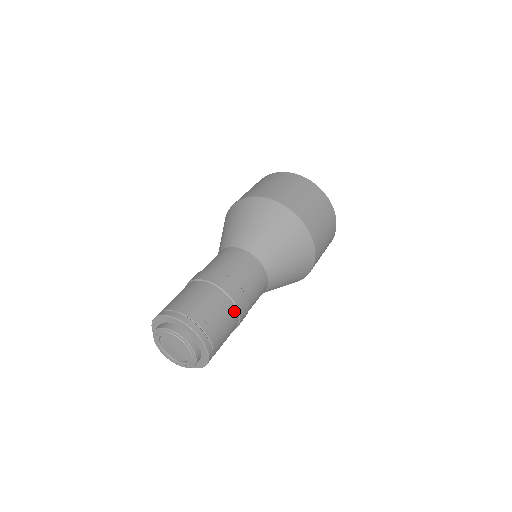
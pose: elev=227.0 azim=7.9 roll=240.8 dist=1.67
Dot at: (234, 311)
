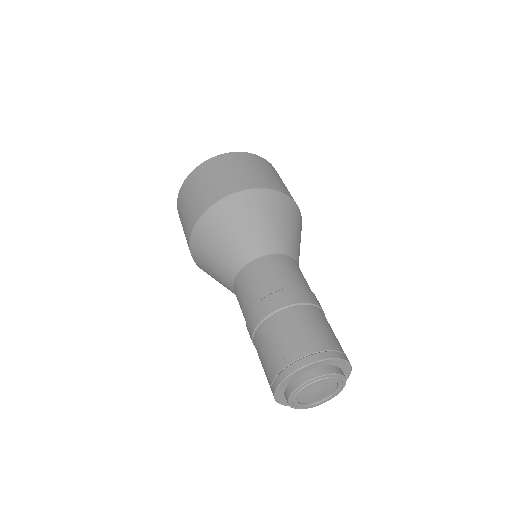
Dot at: occluded
